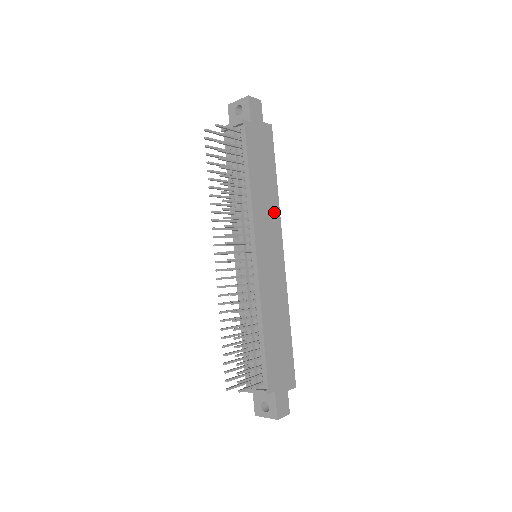
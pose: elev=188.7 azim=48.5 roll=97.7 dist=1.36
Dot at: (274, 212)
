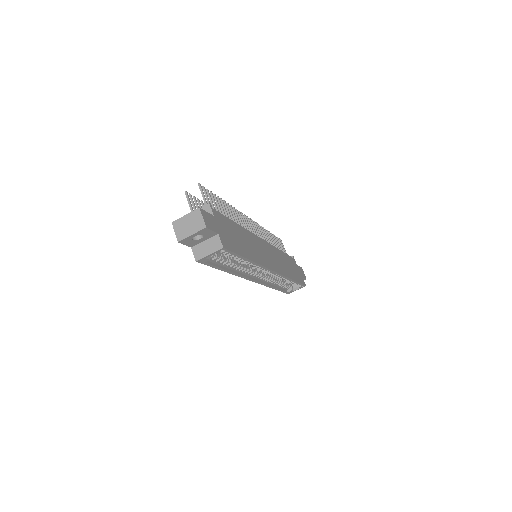
Dot at: (283, 270)
